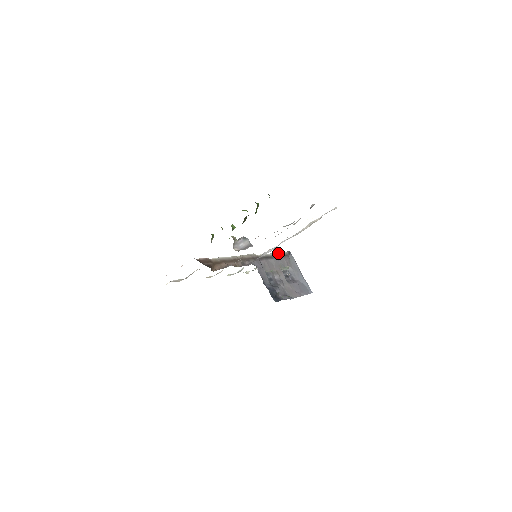
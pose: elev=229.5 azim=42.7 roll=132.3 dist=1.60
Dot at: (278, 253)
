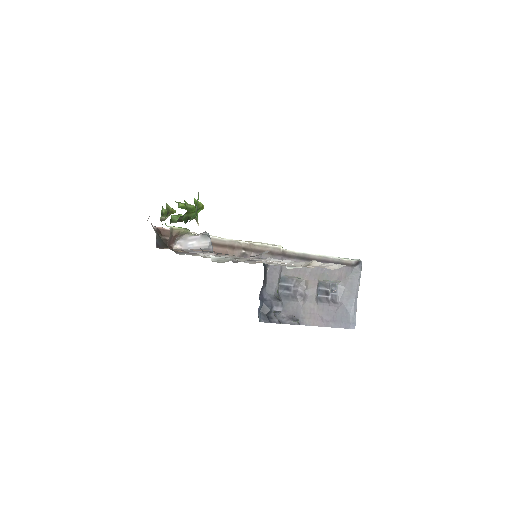
Dot at: (333, 257)
